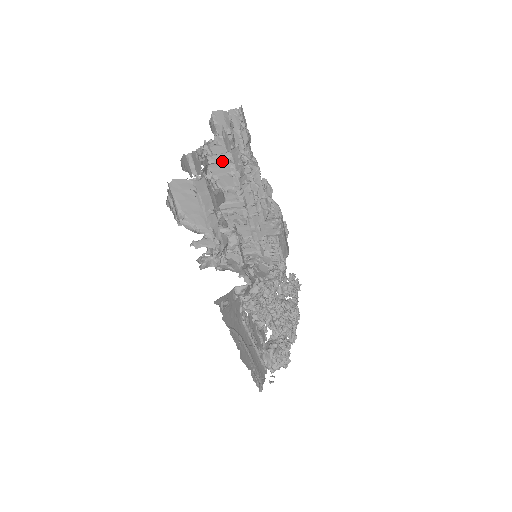
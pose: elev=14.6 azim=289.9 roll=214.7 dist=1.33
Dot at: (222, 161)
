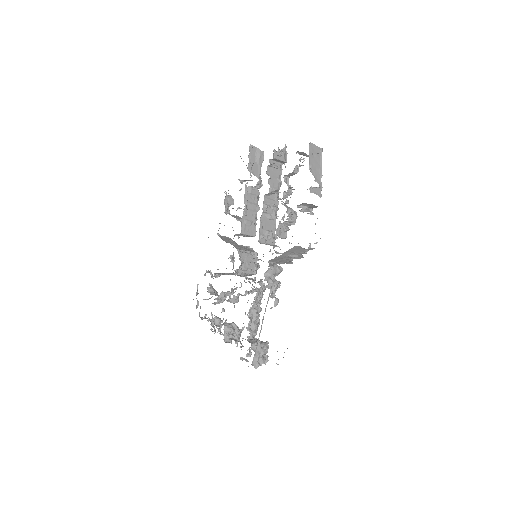
Dot at: (278, 168)
